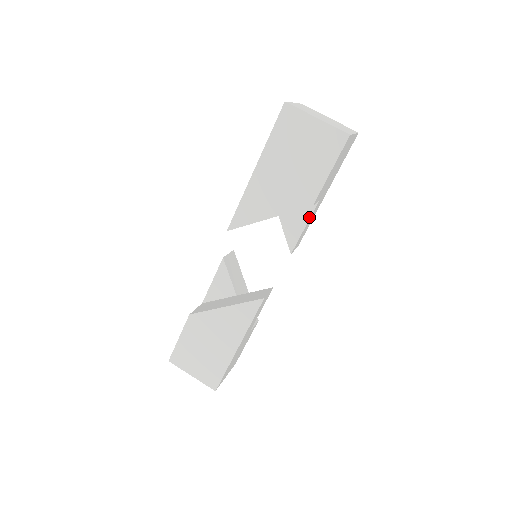
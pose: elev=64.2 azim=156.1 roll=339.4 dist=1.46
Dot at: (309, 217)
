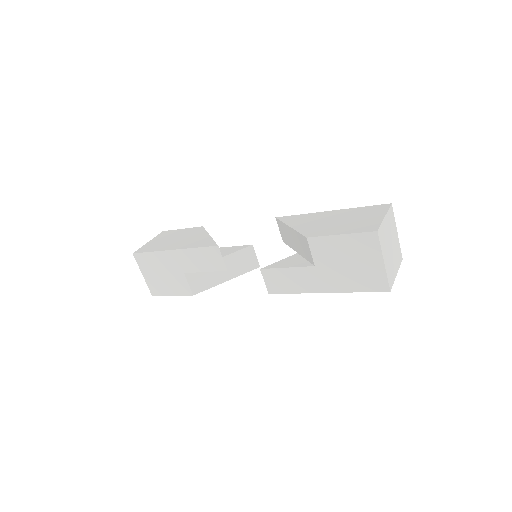
Dot at: occluded
